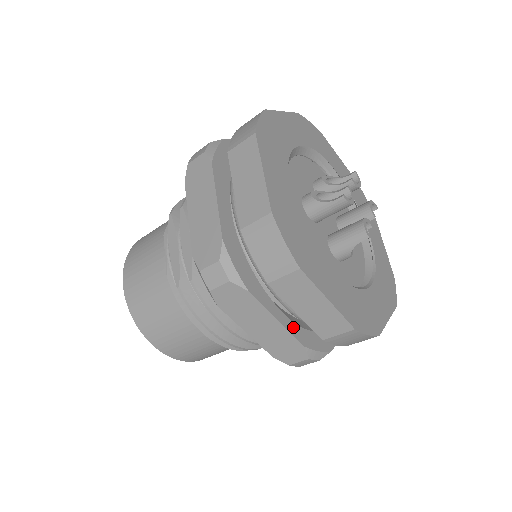
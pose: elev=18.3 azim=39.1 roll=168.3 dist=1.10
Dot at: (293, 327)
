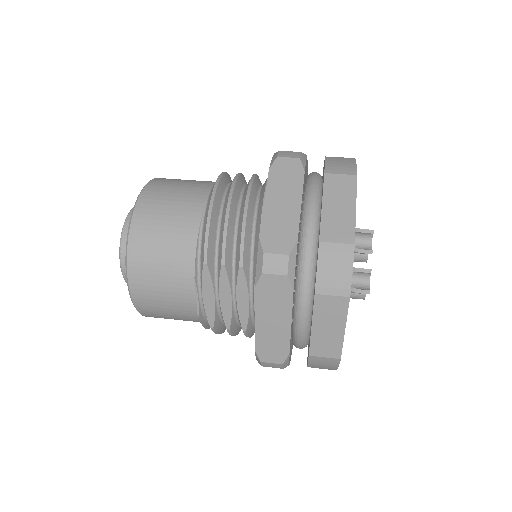
Dot at: occluded
